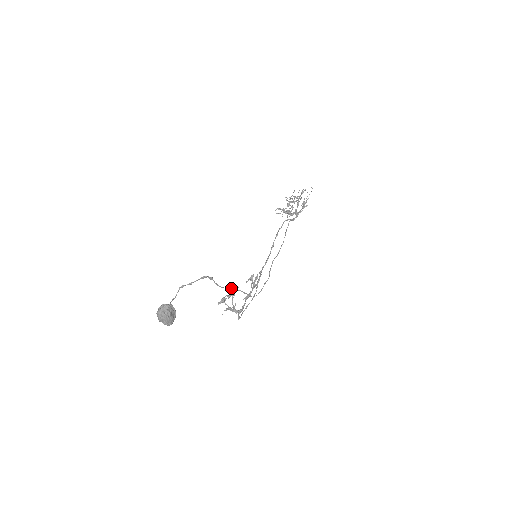
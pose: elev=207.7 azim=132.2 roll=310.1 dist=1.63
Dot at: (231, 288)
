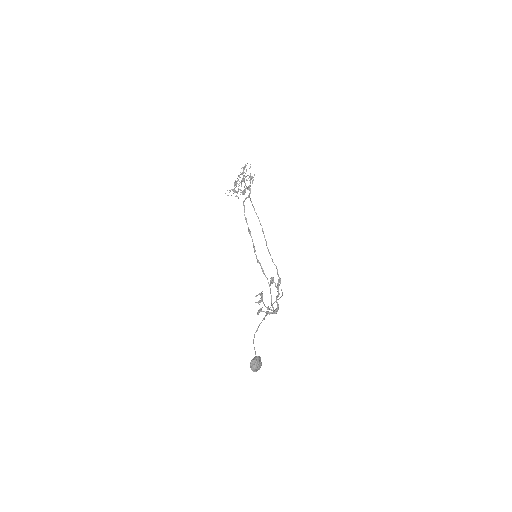
Dot at: (272, 304)
